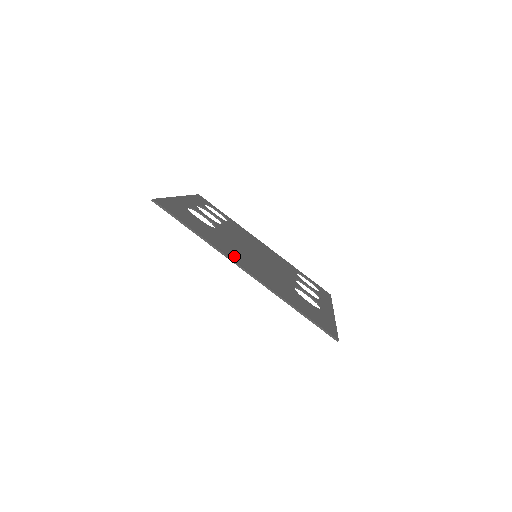
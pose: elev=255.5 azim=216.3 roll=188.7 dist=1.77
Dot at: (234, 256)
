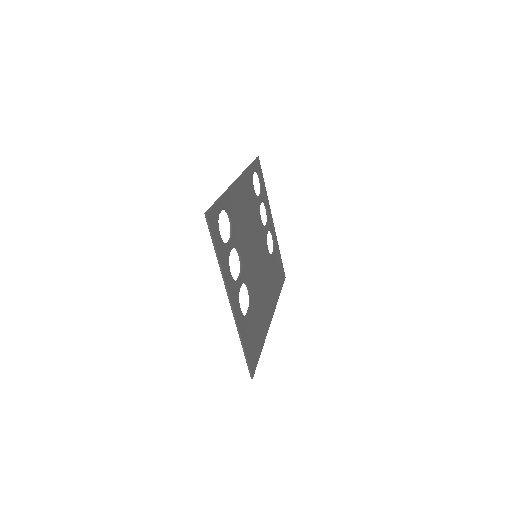
Dot at: (267, 315)
